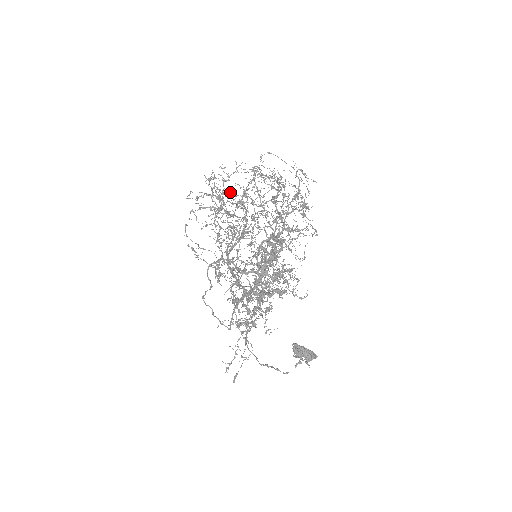
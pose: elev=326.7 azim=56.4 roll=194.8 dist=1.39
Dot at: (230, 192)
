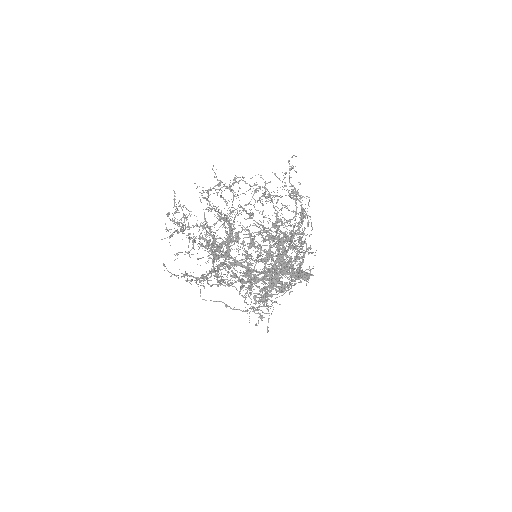
Dot at: occluded
